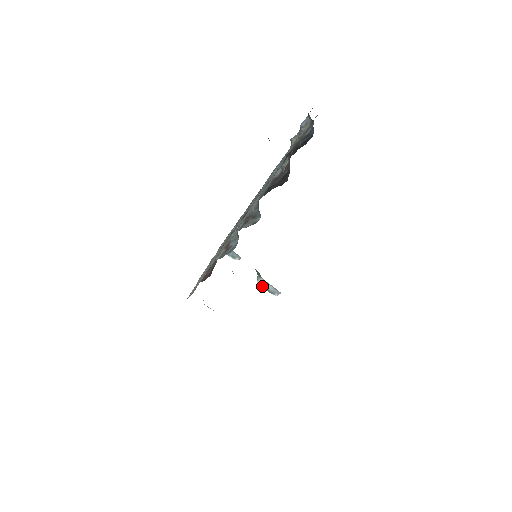
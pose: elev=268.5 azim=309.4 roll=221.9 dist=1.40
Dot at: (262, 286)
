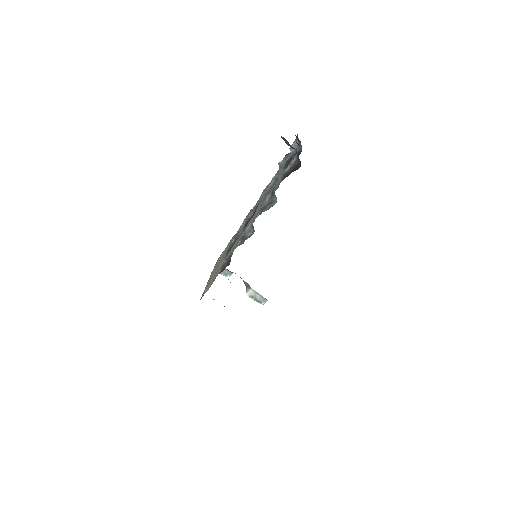
Dot at: (251, 297)
